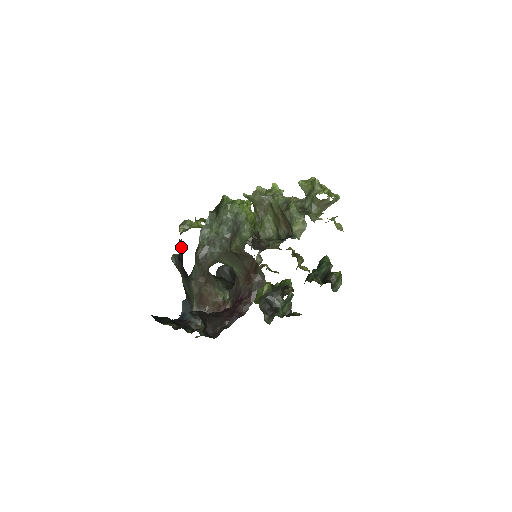
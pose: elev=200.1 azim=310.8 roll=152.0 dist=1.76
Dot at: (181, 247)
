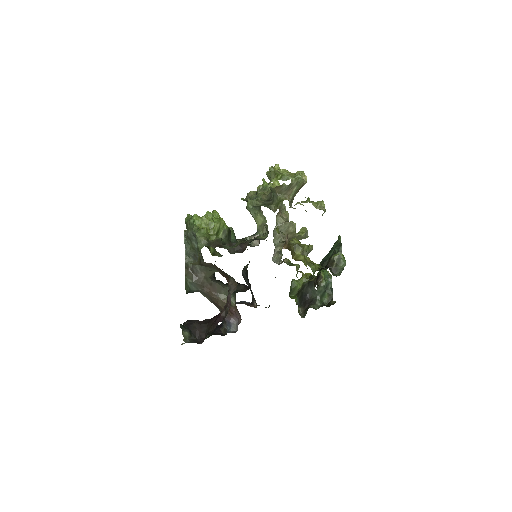
Dot at: occluded
